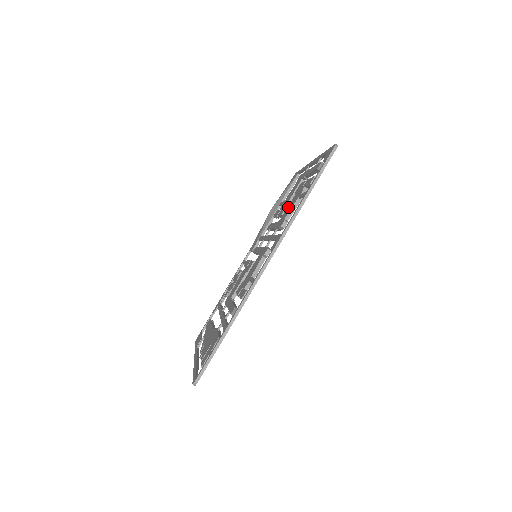
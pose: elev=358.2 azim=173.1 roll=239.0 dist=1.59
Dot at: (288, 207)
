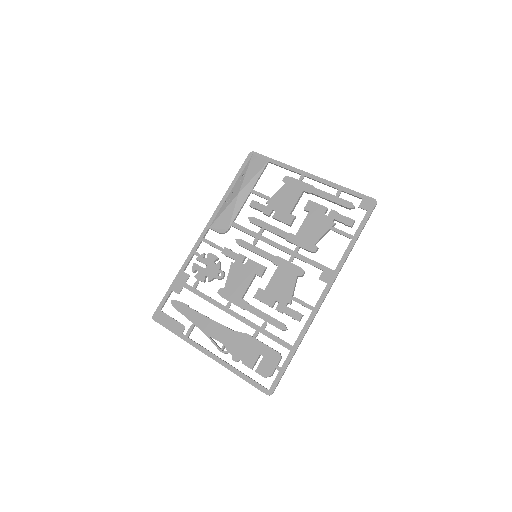
Dot at: (307, 227)
